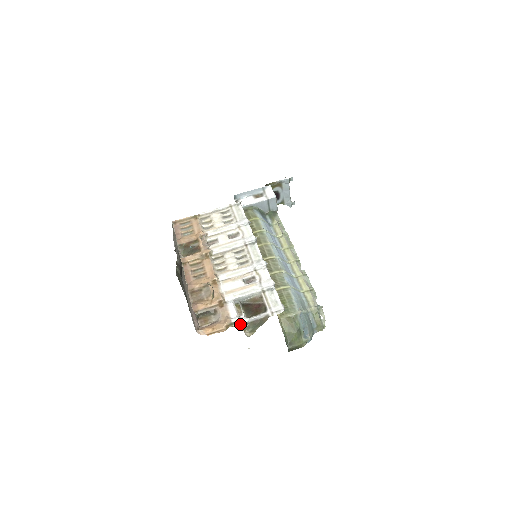
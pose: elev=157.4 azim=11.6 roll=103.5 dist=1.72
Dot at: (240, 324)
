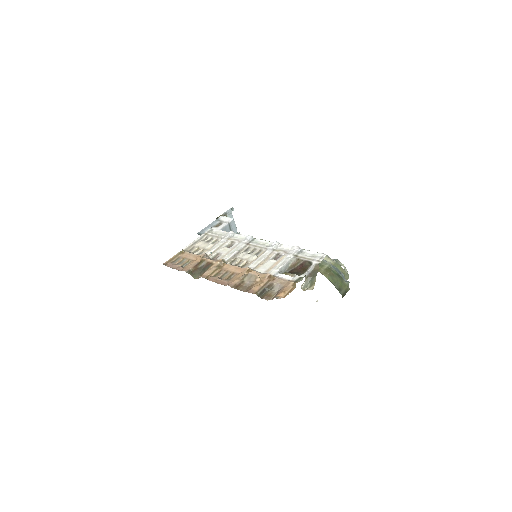
Dot at: (302, 278)
